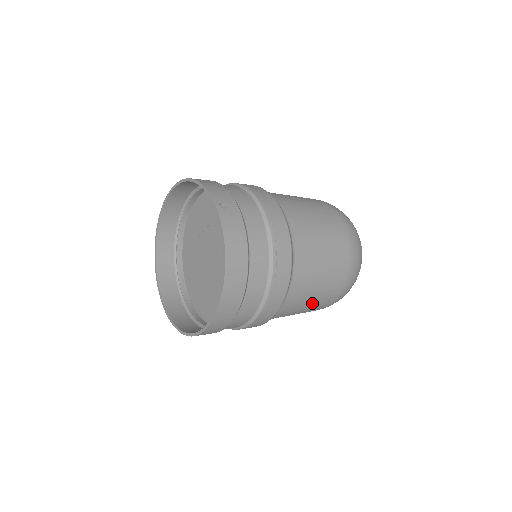
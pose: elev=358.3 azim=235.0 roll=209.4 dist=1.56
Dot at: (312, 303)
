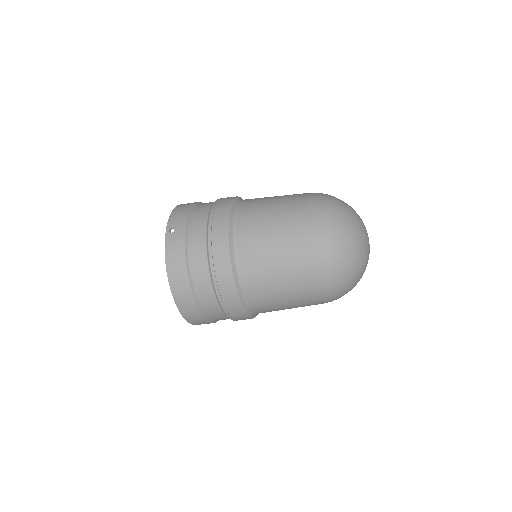
Dot at: (289, 300)
